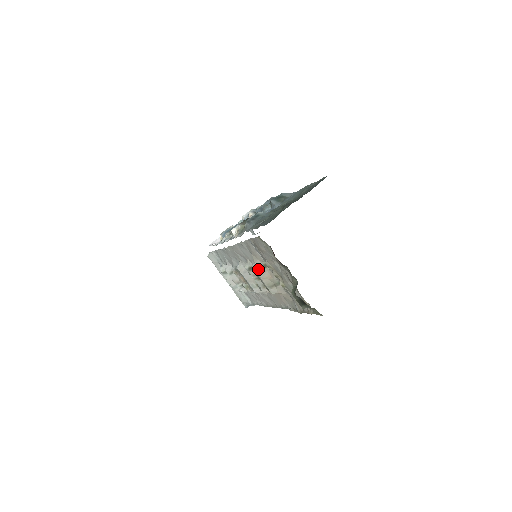
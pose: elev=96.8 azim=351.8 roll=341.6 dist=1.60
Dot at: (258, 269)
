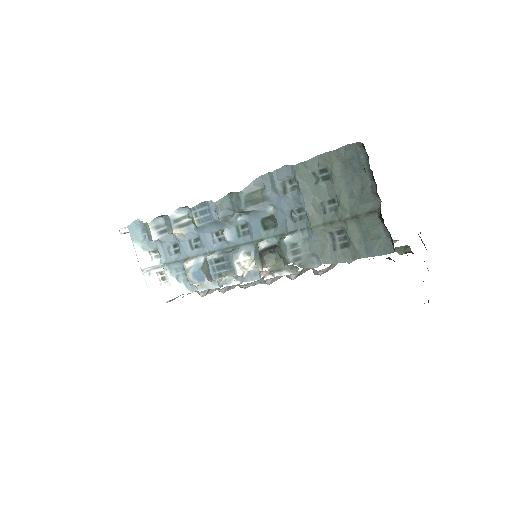
Dot at: (327, 270)
